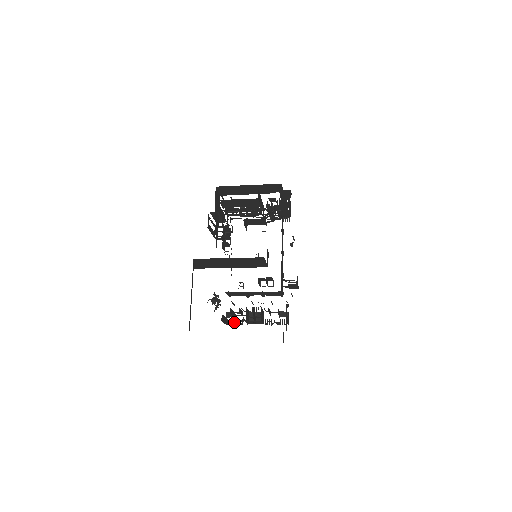
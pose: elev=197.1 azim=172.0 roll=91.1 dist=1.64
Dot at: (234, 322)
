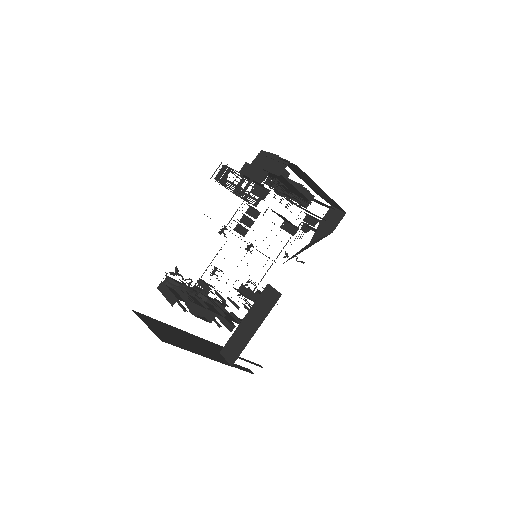
Dot at: occluded
